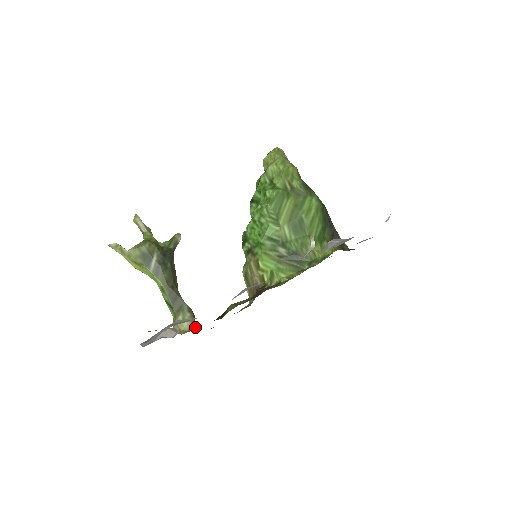
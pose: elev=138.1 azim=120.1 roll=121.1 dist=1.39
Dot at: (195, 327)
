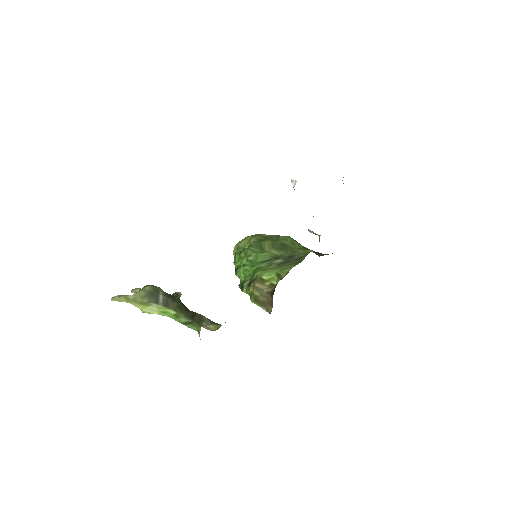
Dot at: occluded
